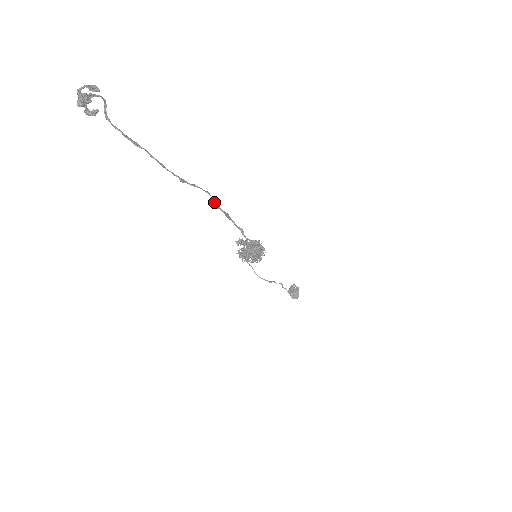
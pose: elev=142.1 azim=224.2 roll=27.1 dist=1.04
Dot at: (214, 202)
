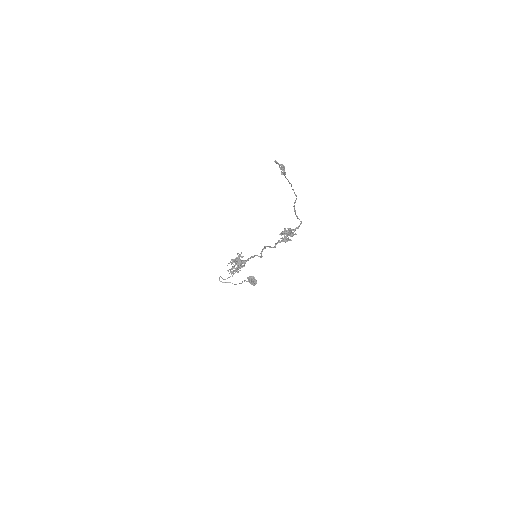
Dot at: (294, 205)
